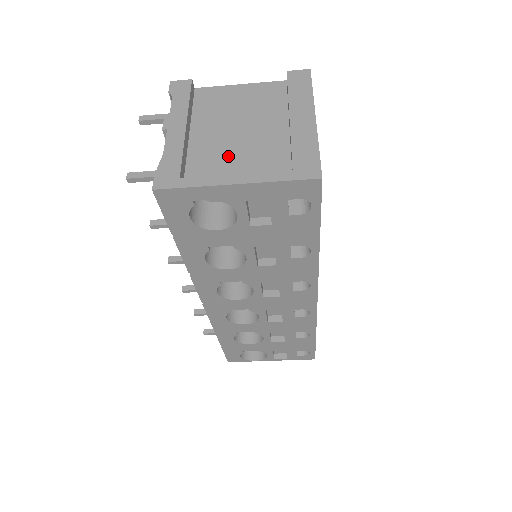
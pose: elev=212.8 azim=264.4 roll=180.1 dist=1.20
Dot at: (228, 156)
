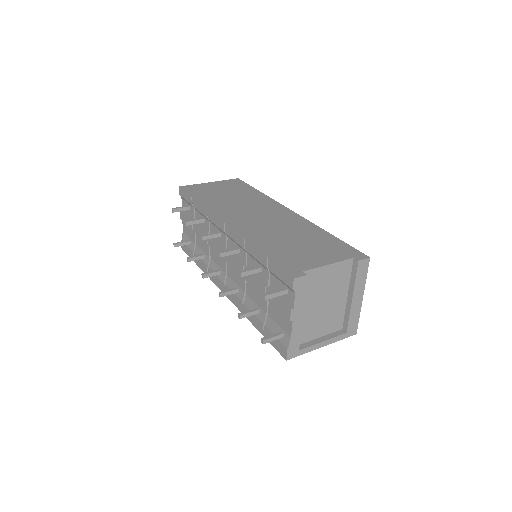
Dot at: (317, 323)
